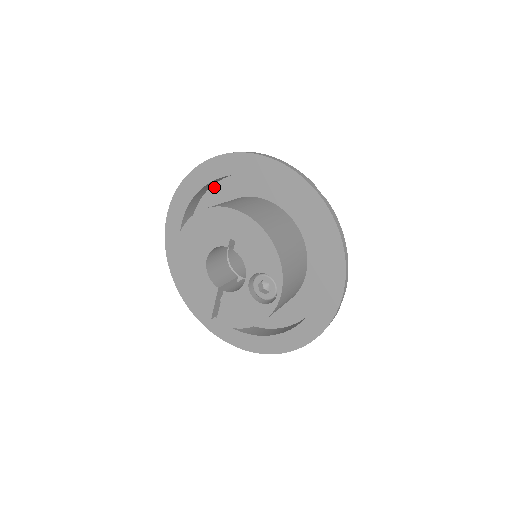
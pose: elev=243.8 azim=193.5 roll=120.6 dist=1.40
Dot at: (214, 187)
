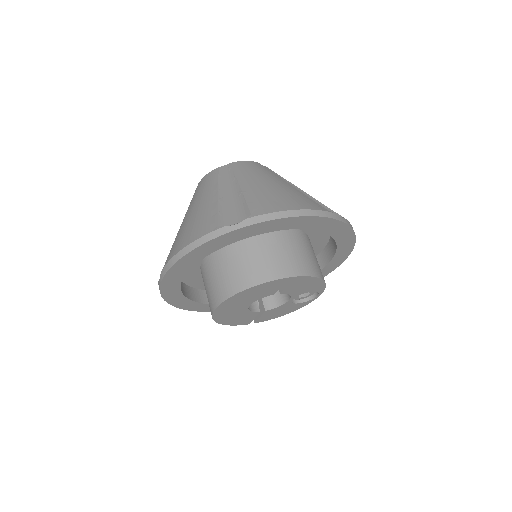
Dot at: occluded
